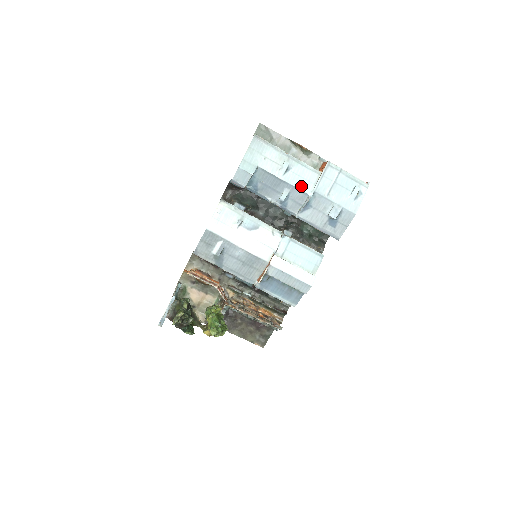
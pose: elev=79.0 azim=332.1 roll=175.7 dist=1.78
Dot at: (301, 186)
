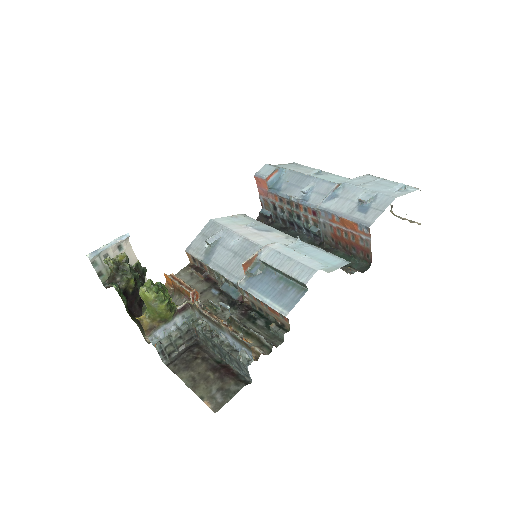
Dot at: (329, 180)
